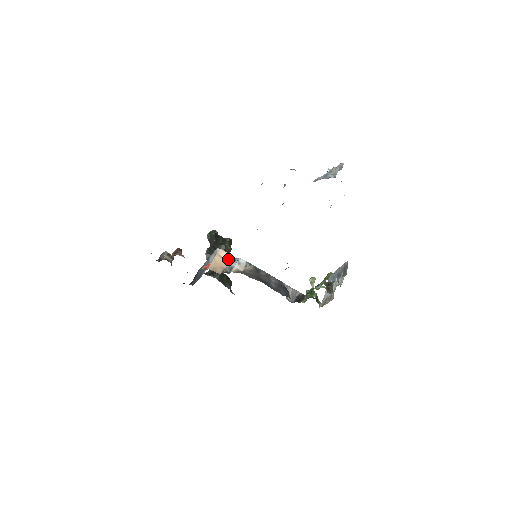
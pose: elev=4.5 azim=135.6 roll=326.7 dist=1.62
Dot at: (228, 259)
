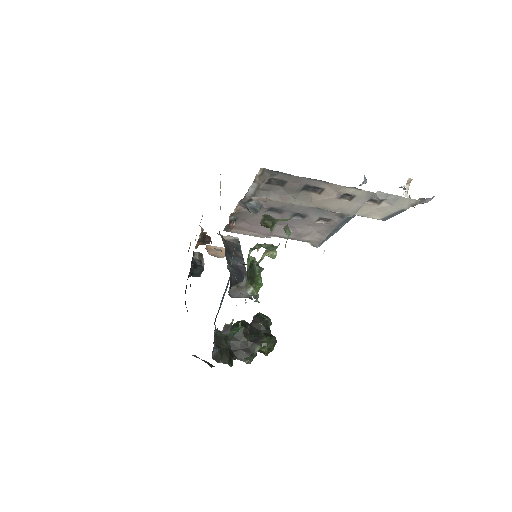
Dot at: occluded
